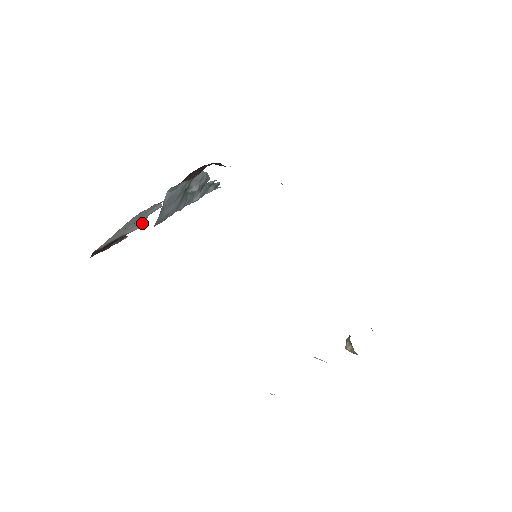
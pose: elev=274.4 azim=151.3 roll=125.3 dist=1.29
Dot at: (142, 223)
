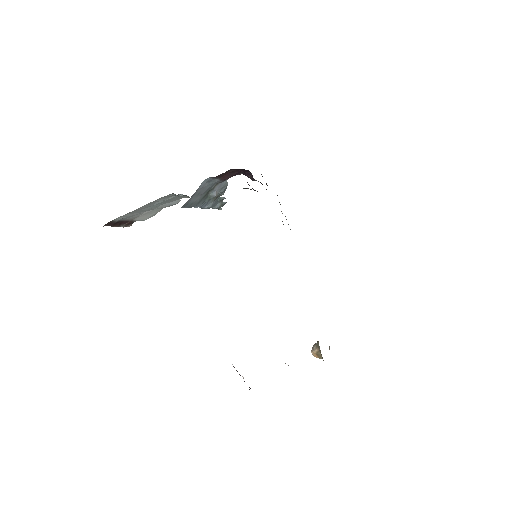
Dot at: (153, 215)
